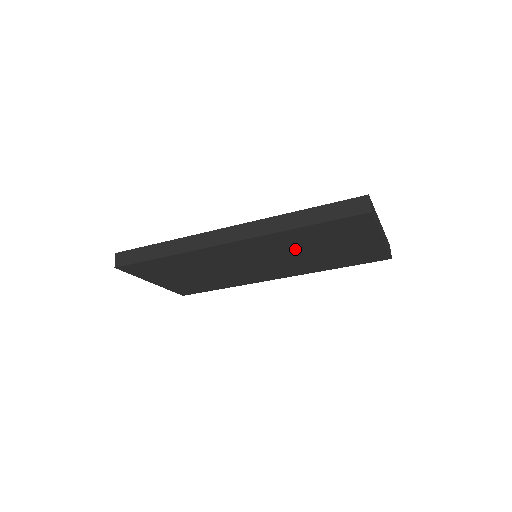
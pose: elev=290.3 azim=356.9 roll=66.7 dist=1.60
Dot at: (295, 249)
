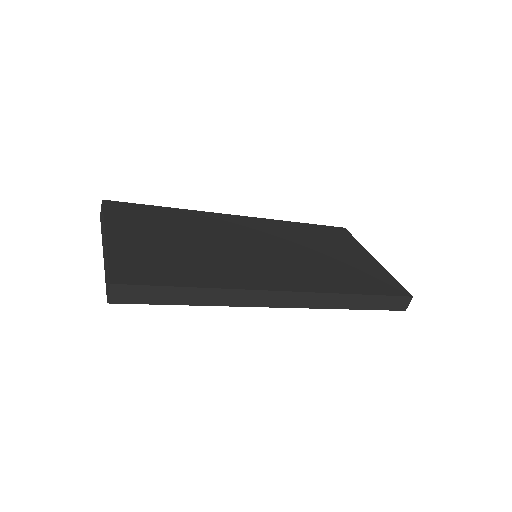
Dot at: occluded
